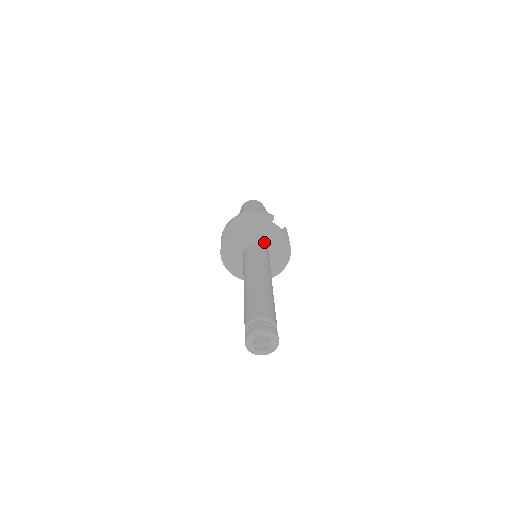
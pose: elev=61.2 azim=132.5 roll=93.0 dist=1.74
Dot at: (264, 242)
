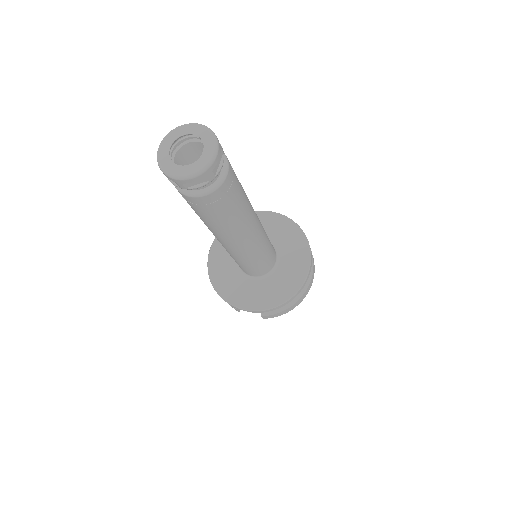
Dot at: occluded
